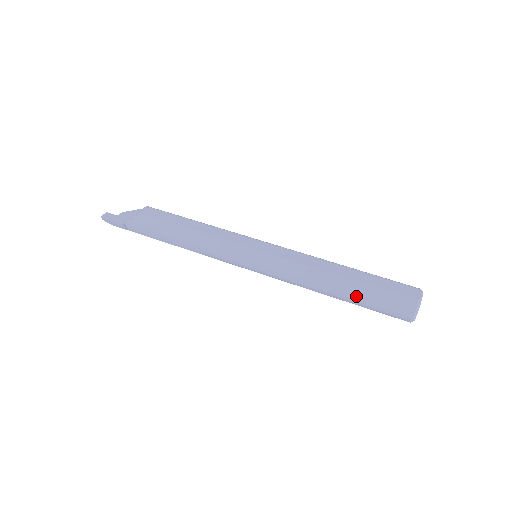
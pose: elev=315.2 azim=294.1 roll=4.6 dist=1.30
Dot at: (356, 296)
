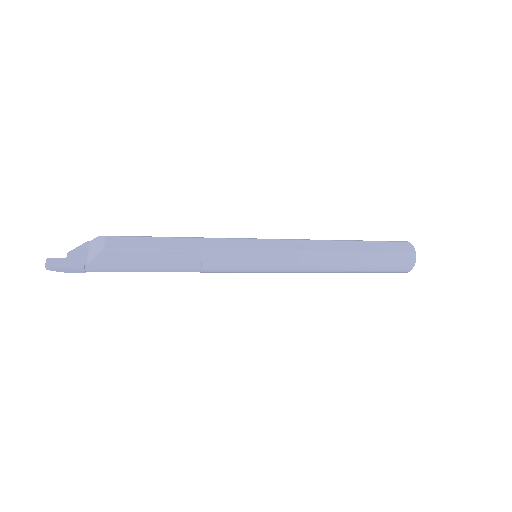
Dot at: (366, 265)
